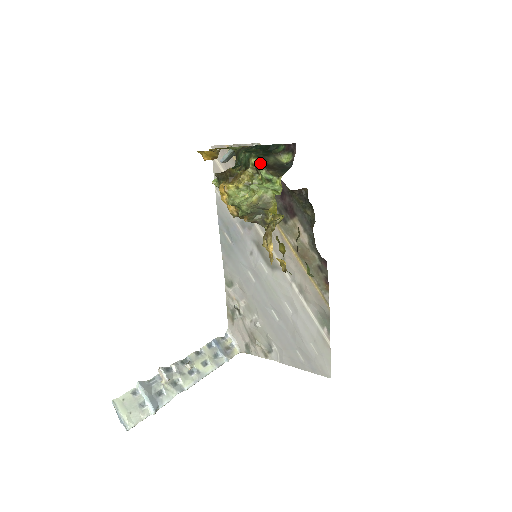
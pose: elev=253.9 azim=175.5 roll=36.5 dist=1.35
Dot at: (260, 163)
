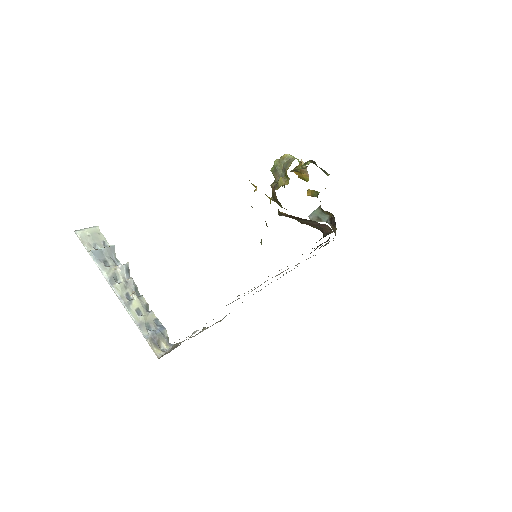
Dot at: (313, 161)
